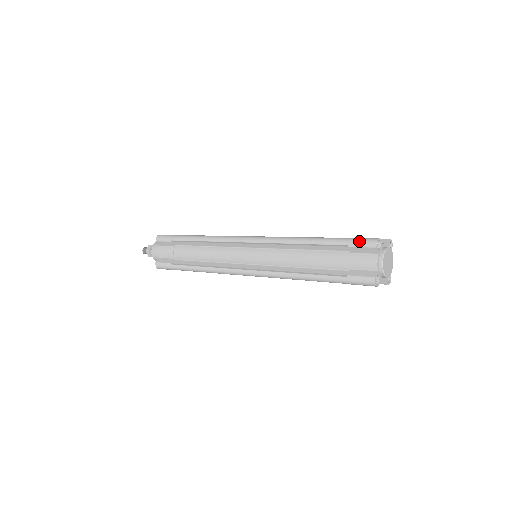
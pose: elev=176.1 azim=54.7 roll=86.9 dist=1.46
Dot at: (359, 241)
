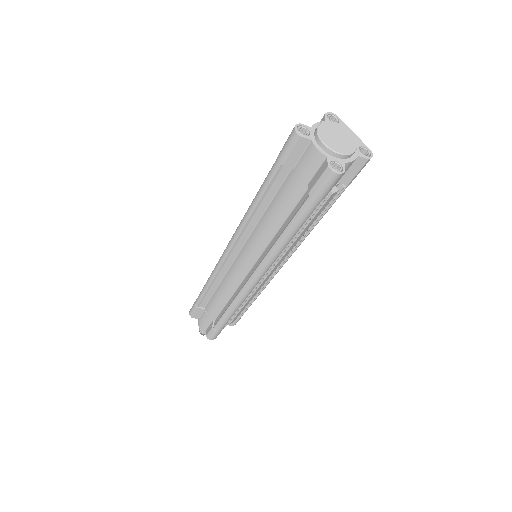
Dot at: (284, 148)
